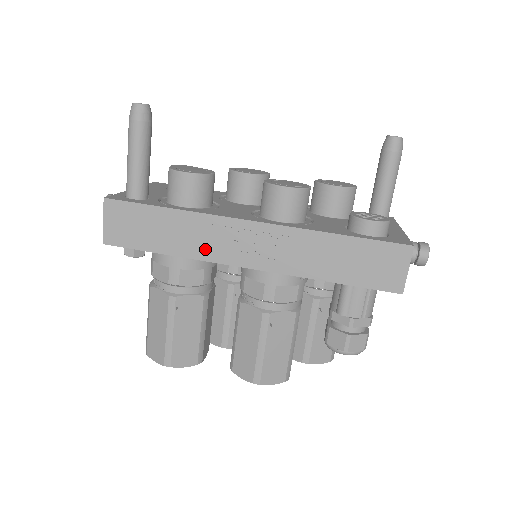
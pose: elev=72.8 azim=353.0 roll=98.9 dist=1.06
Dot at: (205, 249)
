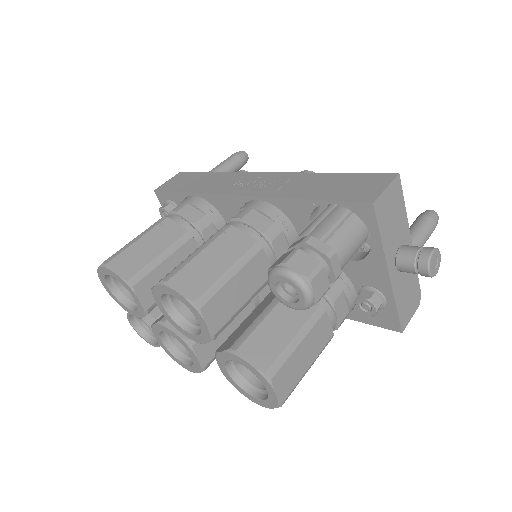
Dot at: (218, 188)
